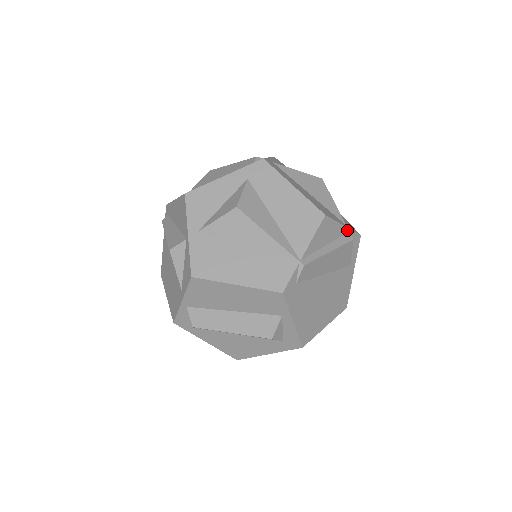
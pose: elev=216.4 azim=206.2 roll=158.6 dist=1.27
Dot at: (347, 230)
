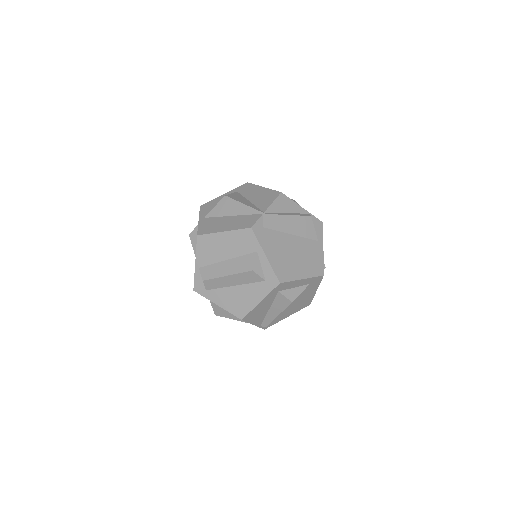
Dot at: (306, 212)
